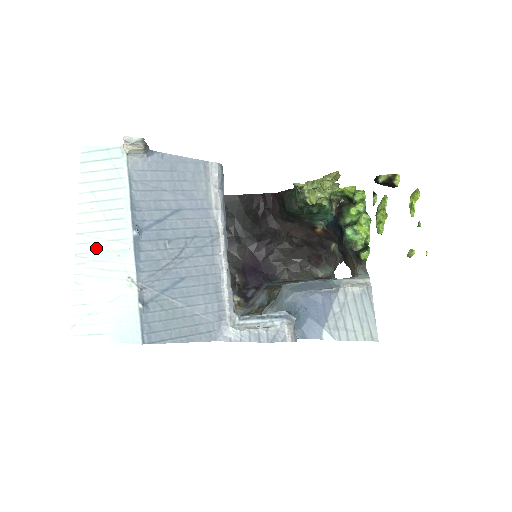
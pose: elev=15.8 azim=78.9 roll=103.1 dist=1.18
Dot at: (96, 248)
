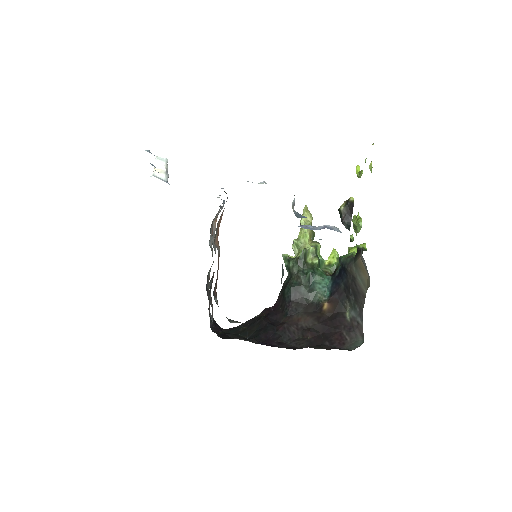
Dot at: occluded
